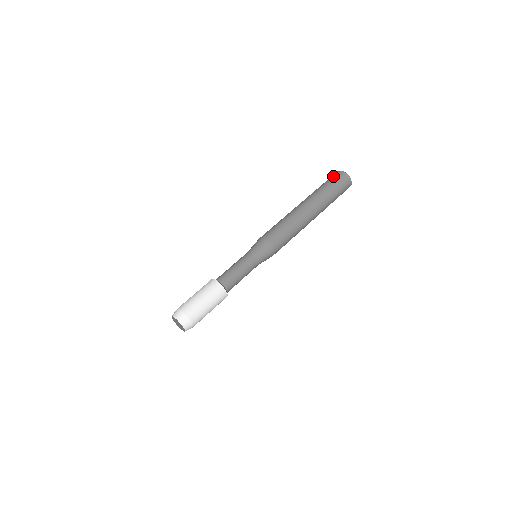
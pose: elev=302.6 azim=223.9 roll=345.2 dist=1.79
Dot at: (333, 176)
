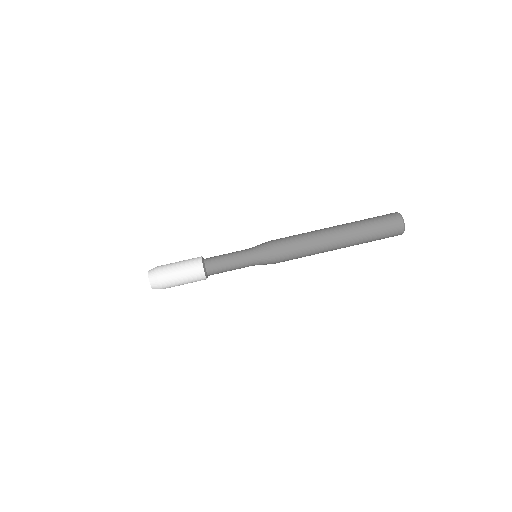
Dot at: (388, 217)
